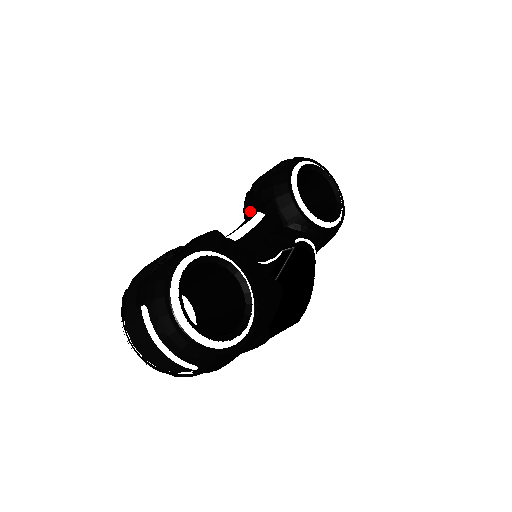
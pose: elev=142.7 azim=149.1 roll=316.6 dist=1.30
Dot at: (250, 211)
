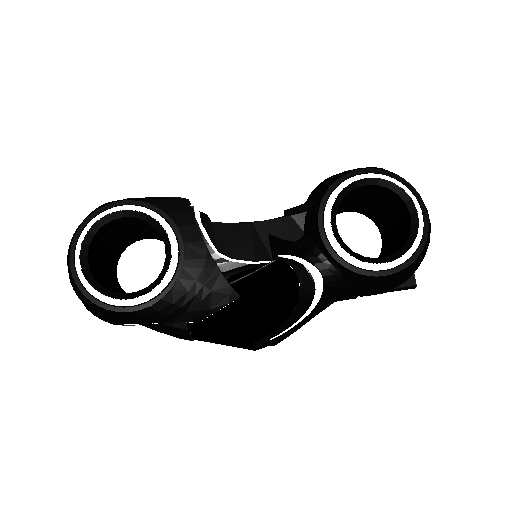
Dot at: occluded
